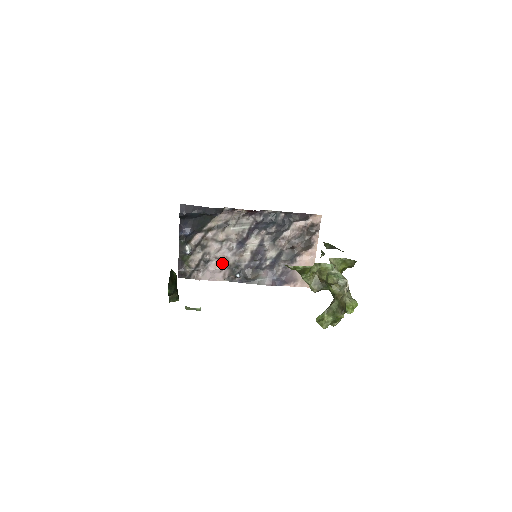
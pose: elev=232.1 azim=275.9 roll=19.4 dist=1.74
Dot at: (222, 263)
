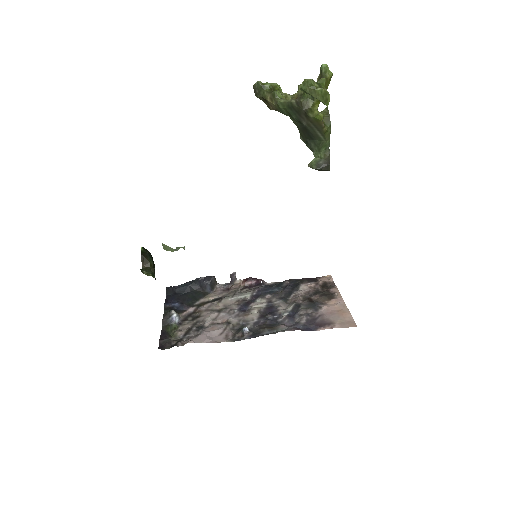
Dot at: (222, 326)
